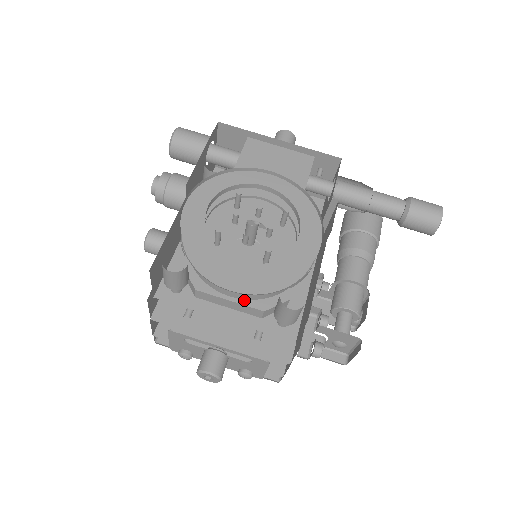
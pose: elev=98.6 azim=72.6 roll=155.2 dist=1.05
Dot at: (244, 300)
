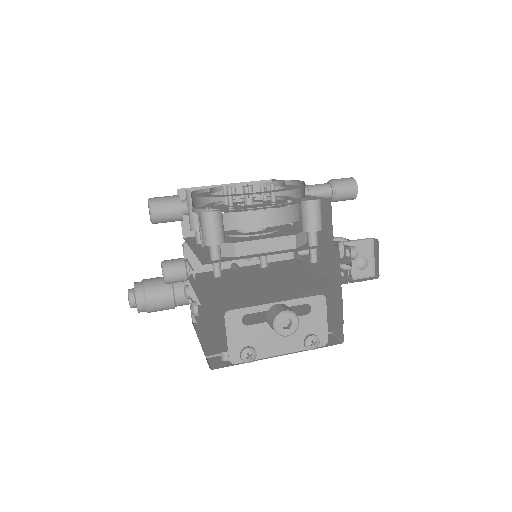
Dot at: (275, 236)
